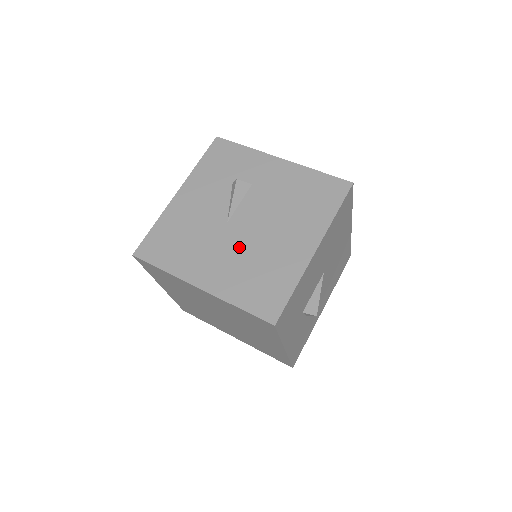
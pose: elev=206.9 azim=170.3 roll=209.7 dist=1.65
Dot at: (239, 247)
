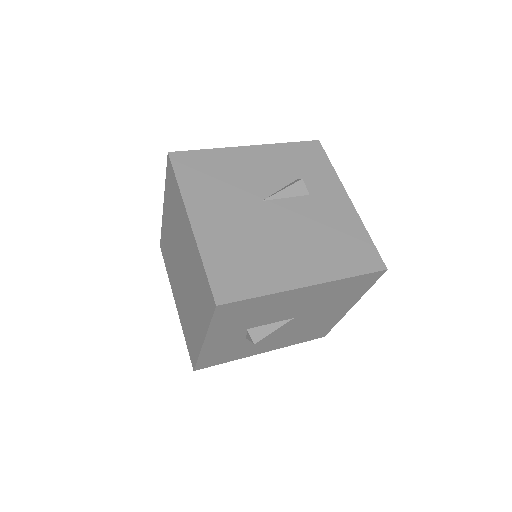
Dot at: (252, 225)
